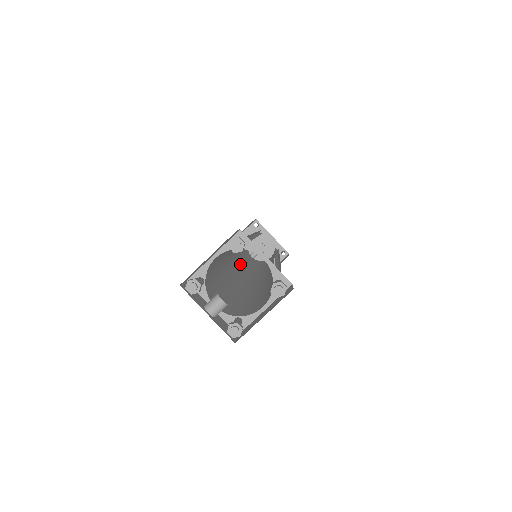
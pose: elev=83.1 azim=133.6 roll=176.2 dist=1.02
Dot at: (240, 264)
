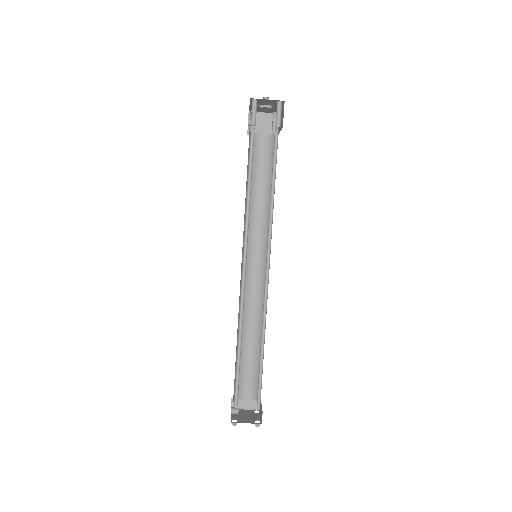
Dot at: occluded
